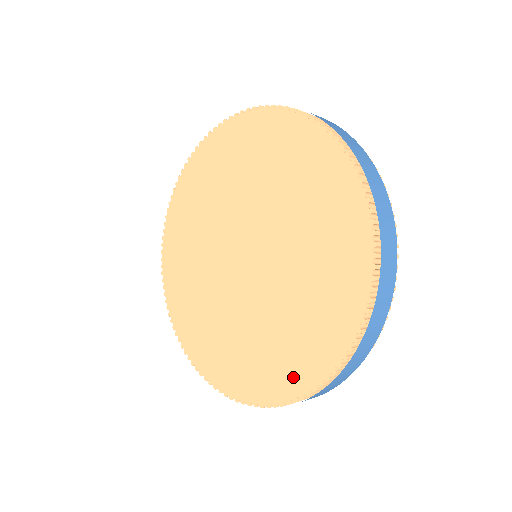
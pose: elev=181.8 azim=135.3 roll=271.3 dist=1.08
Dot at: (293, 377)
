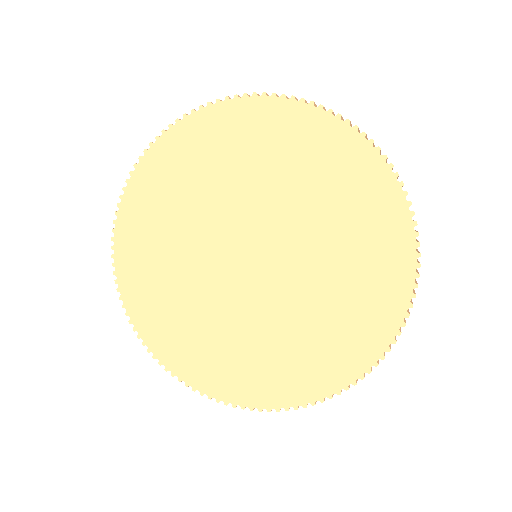
Dot at: (353, 356)
